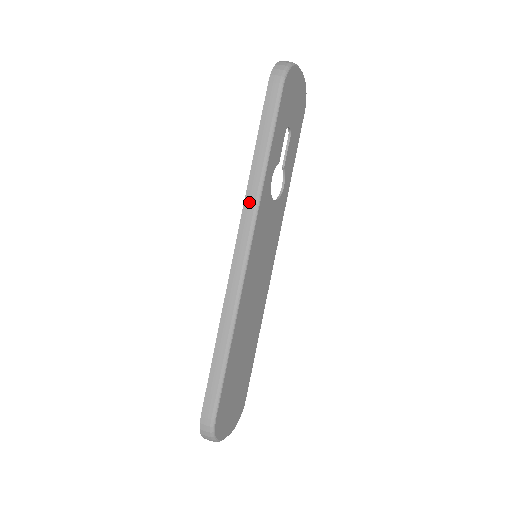
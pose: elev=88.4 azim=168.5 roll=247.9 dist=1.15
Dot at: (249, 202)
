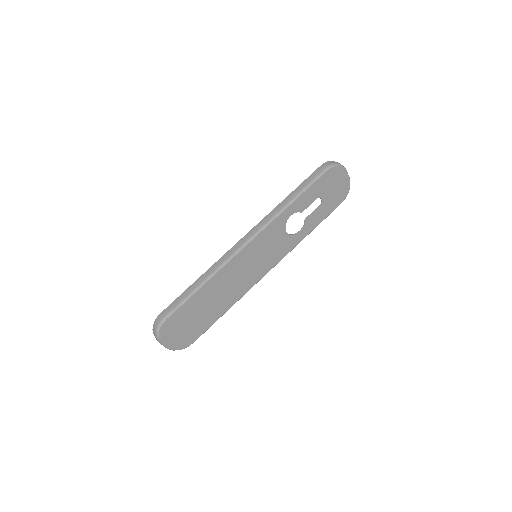
Dot at: (268, 217)
